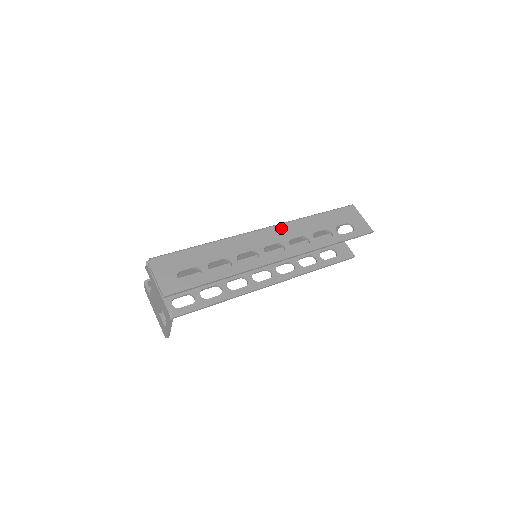
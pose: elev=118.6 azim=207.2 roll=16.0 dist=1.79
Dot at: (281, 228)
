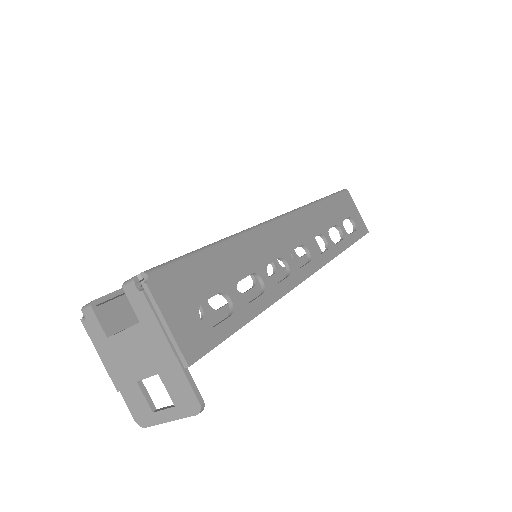
Dot at: (299, 218)
